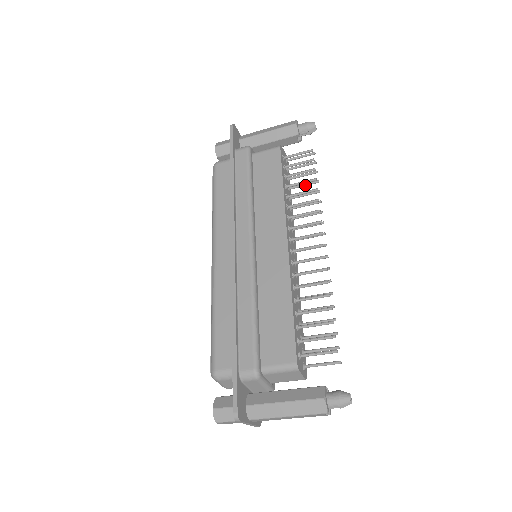
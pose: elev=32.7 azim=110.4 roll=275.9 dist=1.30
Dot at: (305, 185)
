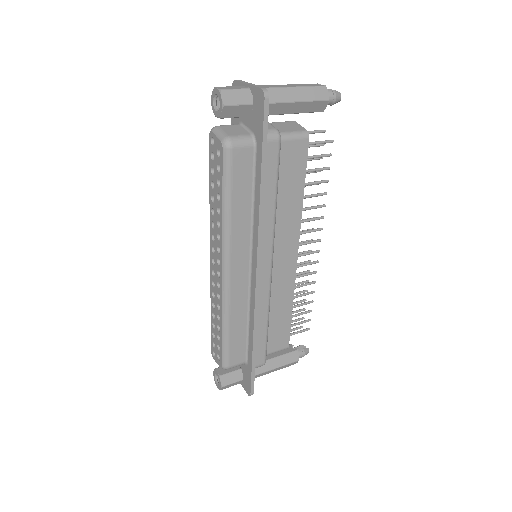
Dot at: (308, 173)
